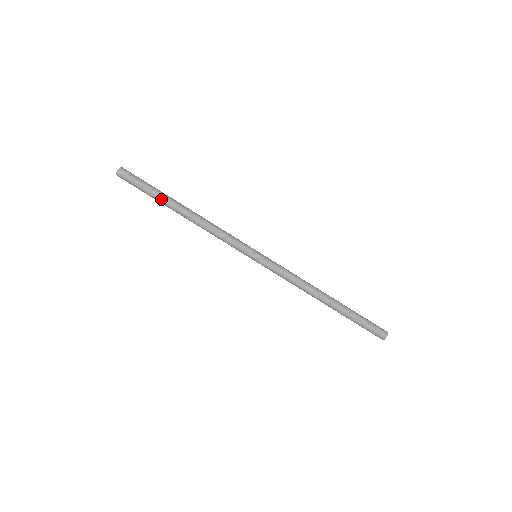
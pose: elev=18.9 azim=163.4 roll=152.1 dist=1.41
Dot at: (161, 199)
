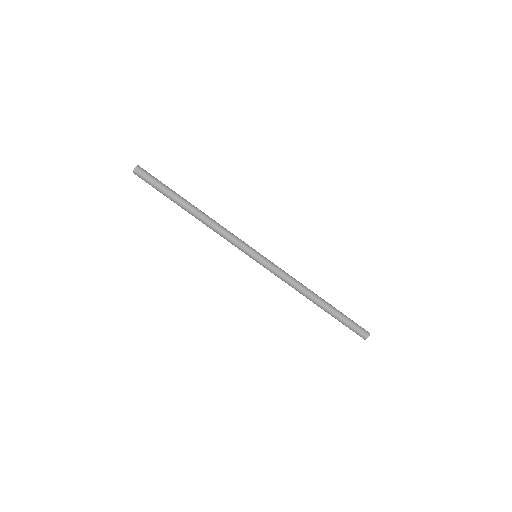
Dot at: (171, 200)
